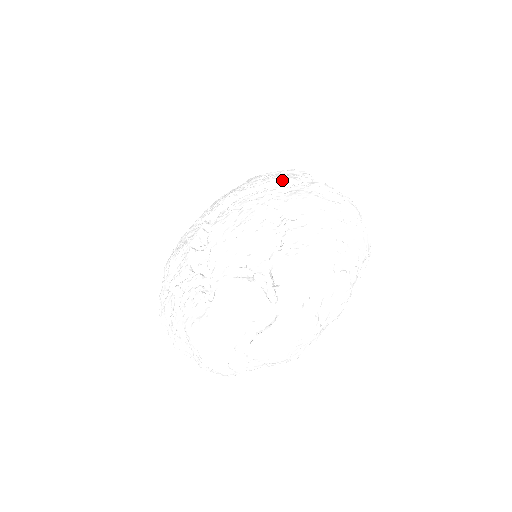
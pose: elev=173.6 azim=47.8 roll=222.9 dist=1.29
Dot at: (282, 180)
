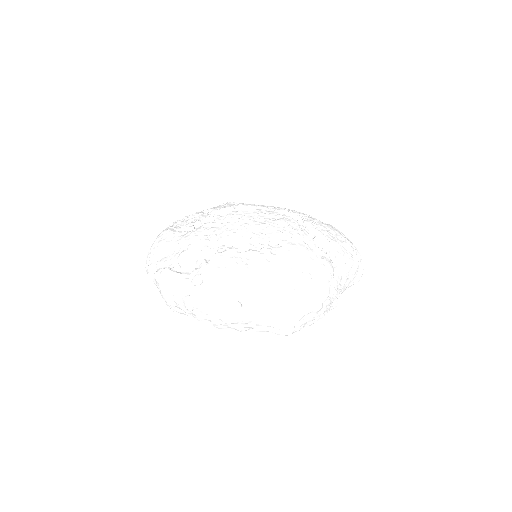
Dot at: (327, 241)
